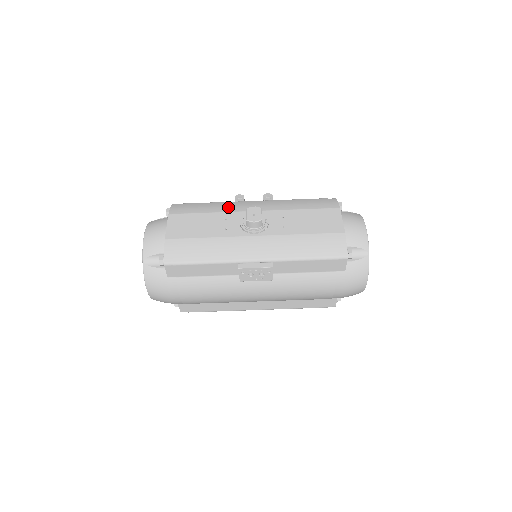
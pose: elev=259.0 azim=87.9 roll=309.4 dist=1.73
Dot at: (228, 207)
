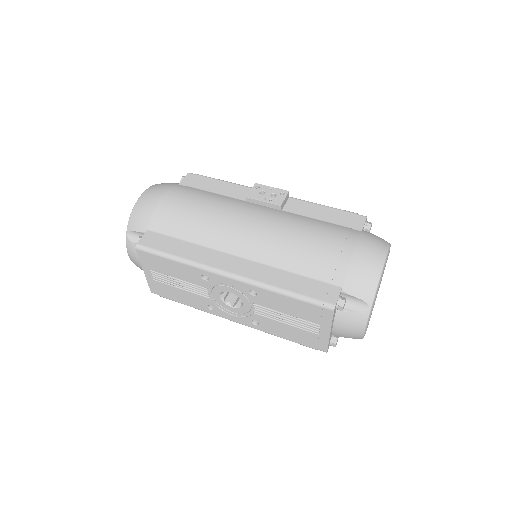
Dot at: occluded
